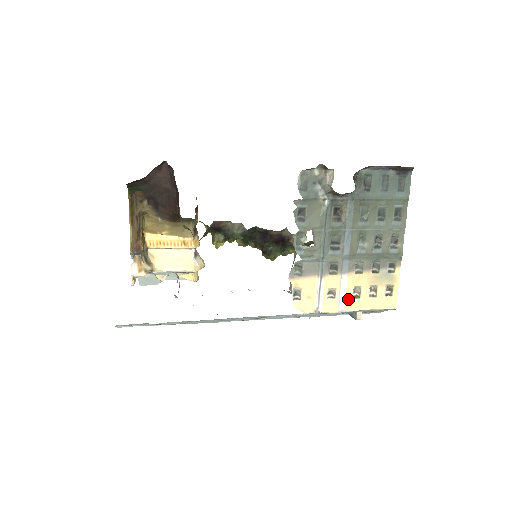
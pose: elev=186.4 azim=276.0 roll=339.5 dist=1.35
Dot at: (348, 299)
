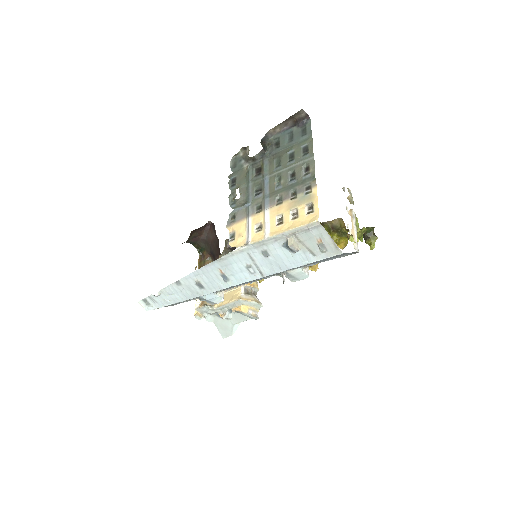
Dot at: (273, 227)
